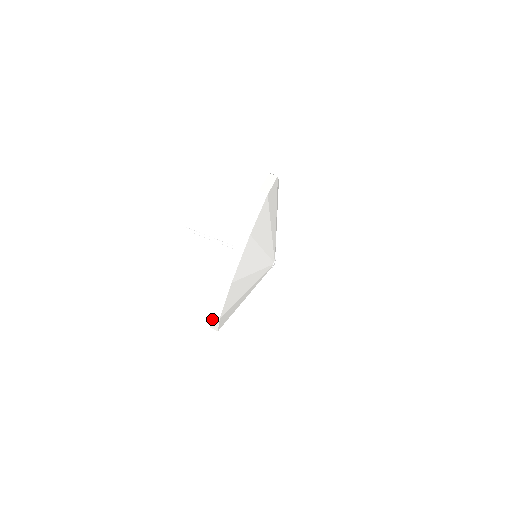
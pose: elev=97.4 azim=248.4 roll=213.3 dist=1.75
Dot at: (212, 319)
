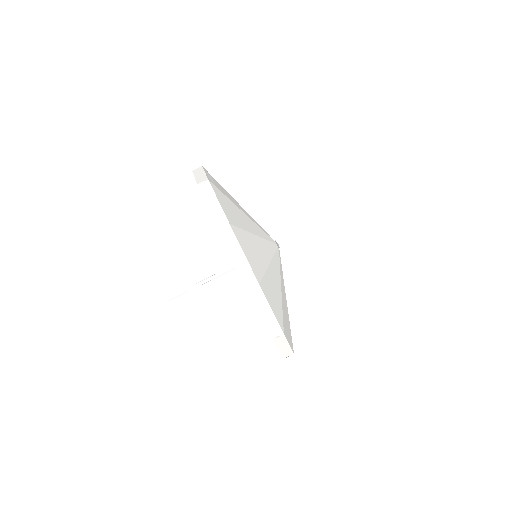
Dot at: occluded
